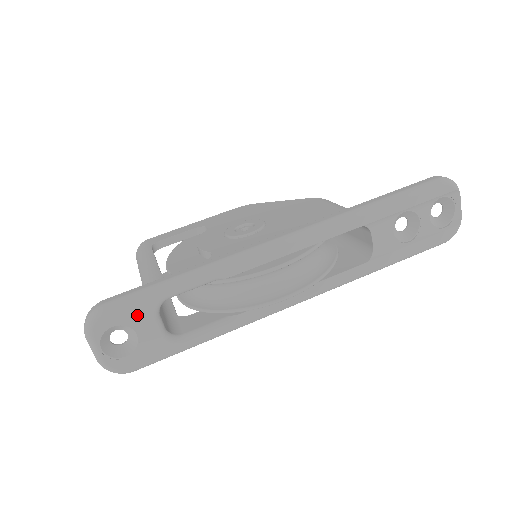
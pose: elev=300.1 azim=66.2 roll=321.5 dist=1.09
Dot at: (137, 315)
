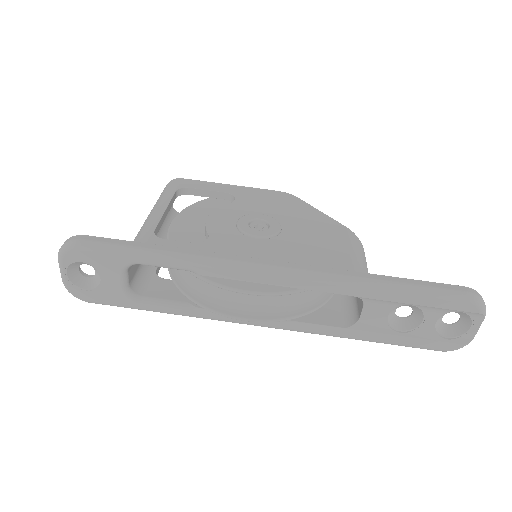
Dot at: (106, 264)
